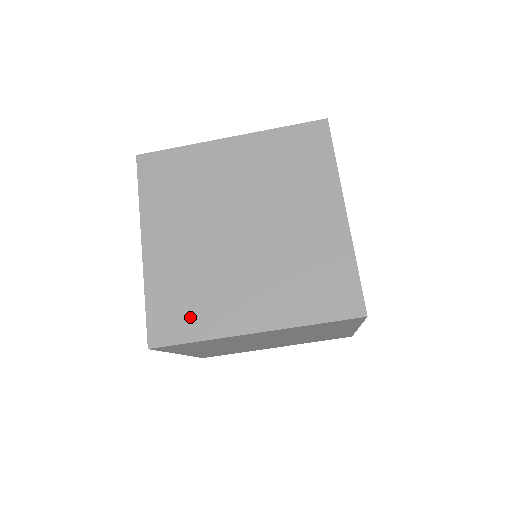
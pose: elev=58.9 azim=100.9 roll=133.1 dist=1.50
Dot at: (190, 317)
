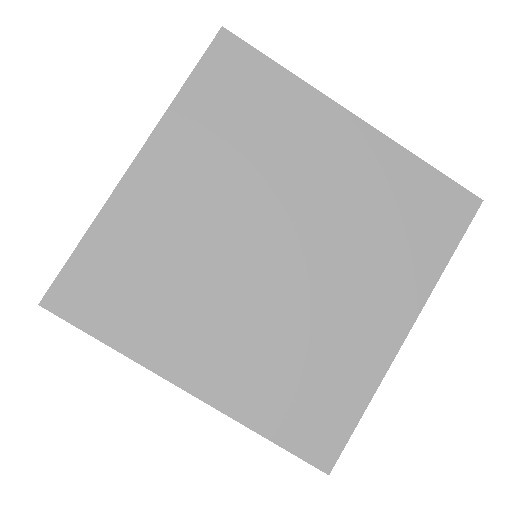
Dot at: (124, 308)
